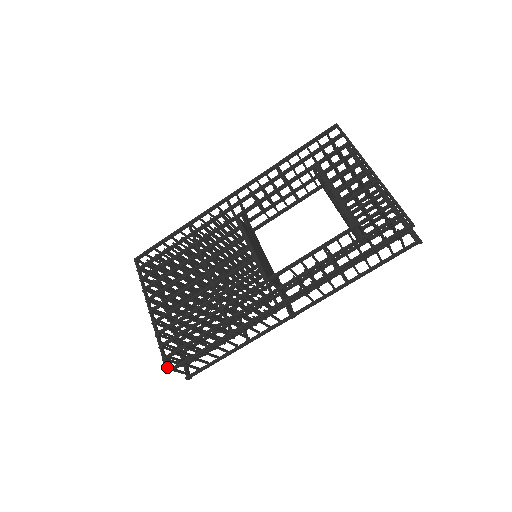
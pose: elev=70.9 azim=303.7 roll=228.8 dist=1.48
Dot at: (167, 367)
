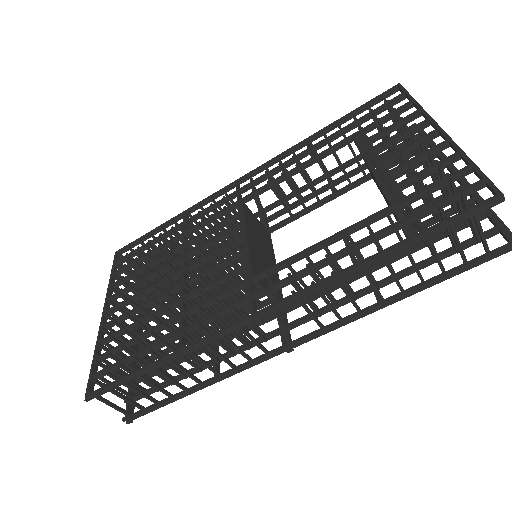
Dot at: (88, 390)
